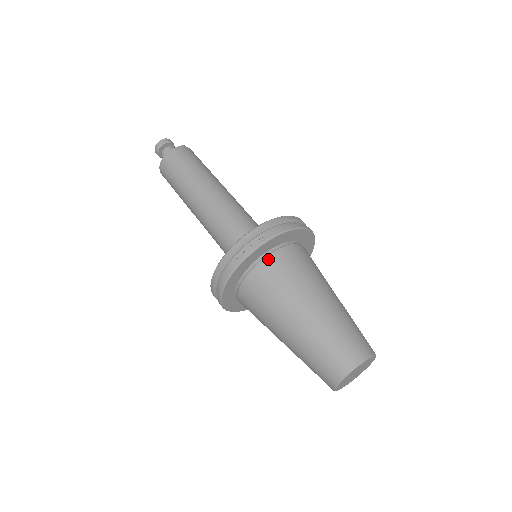
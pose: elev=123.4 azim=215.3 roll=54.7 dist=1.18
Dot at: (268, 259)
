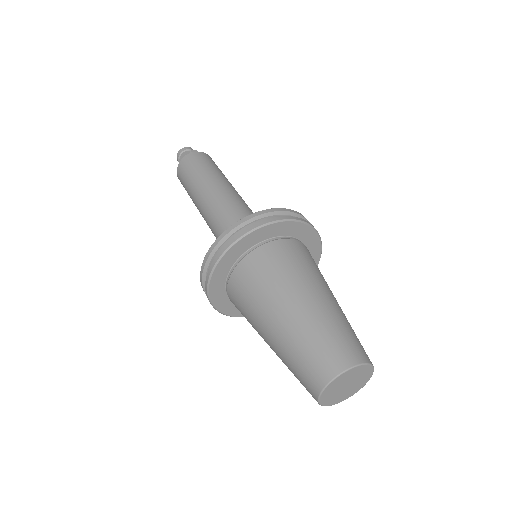
Dot at: (234, 274)
